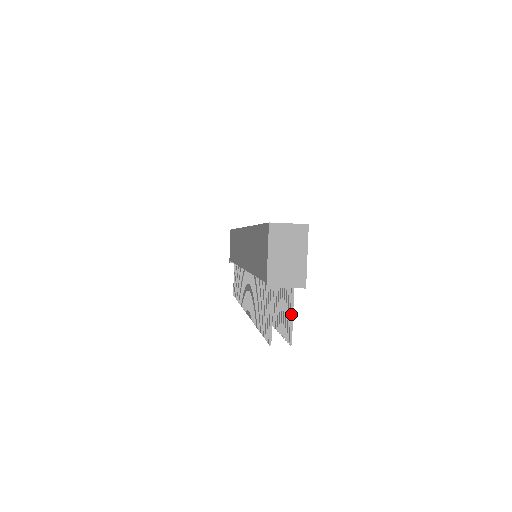
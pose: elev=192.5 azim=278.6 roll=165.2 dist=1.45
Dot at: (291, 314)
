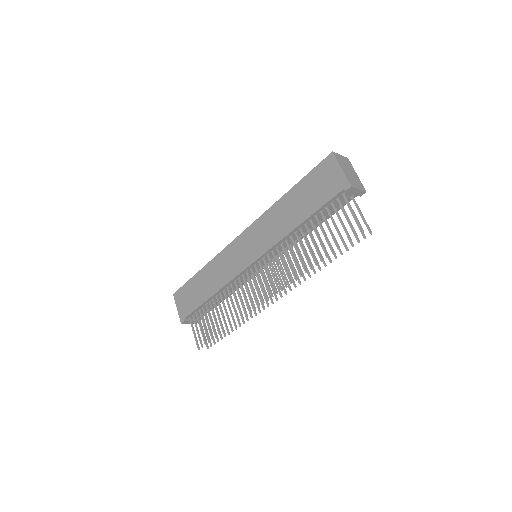
Dot at: (362, 214)
